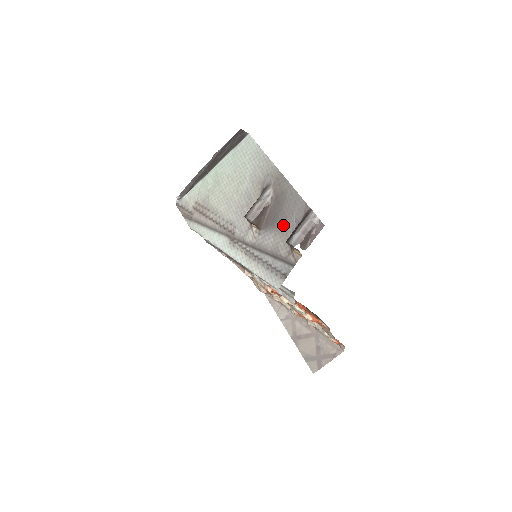
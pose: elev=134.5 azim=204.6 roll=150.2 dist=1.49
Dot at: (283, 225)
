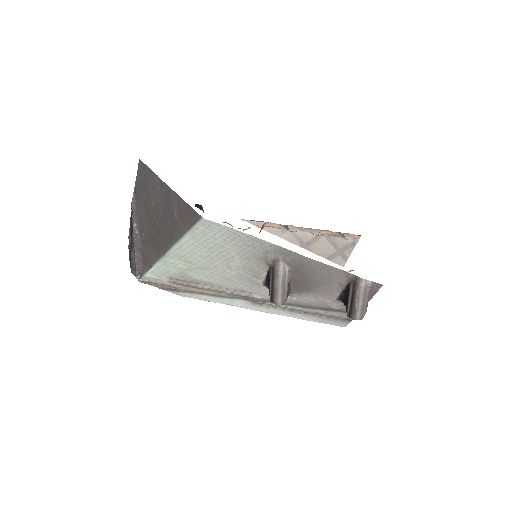
Dot at: (322, 289)
